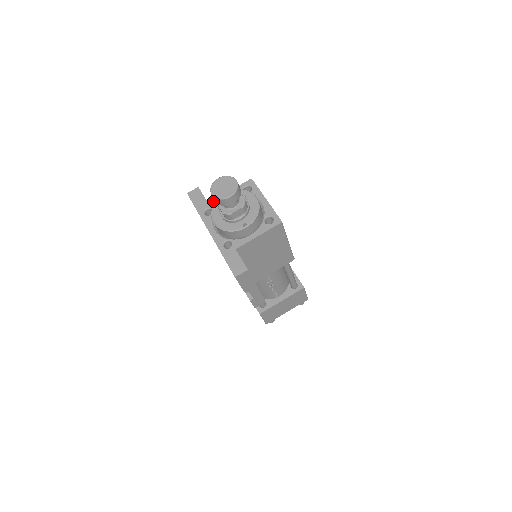
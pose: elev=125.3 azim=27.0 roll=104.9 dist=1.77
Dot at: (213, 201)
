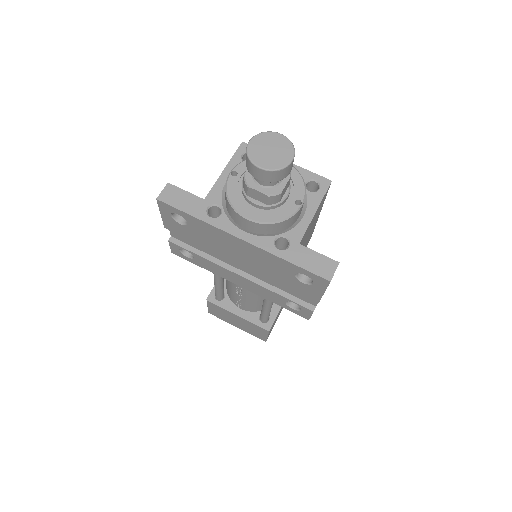
Dot at: (210, 193)
